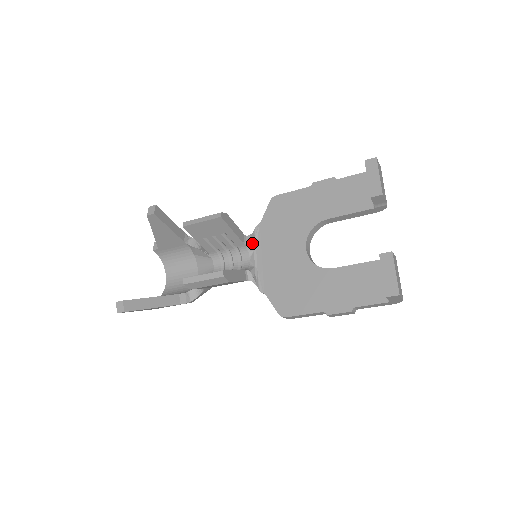
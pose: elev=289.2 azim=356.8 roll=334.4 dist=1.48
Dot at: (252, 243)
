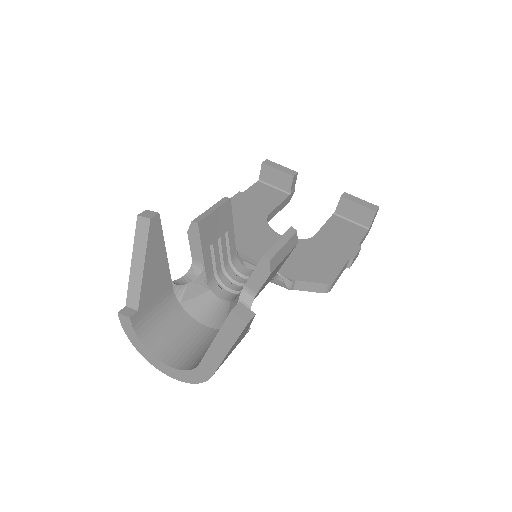
Dot at: occluded
